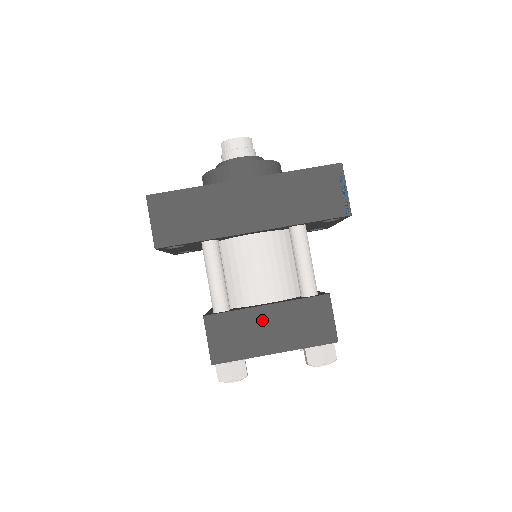
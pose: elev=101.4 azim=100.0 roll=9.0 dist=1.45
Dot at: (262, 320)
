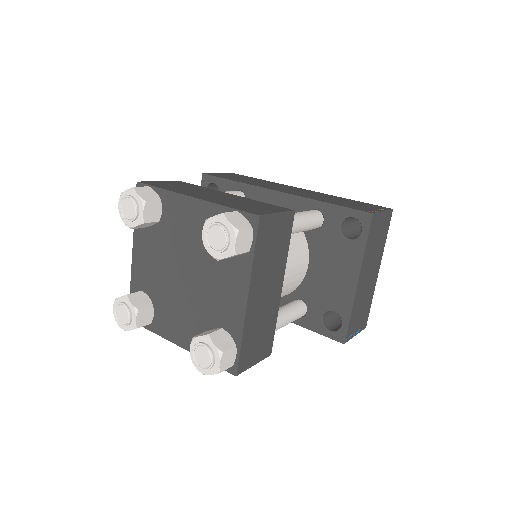
Dot at: (214, 193)
